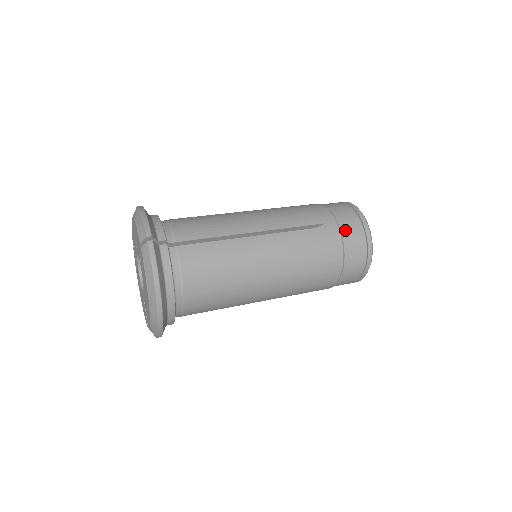
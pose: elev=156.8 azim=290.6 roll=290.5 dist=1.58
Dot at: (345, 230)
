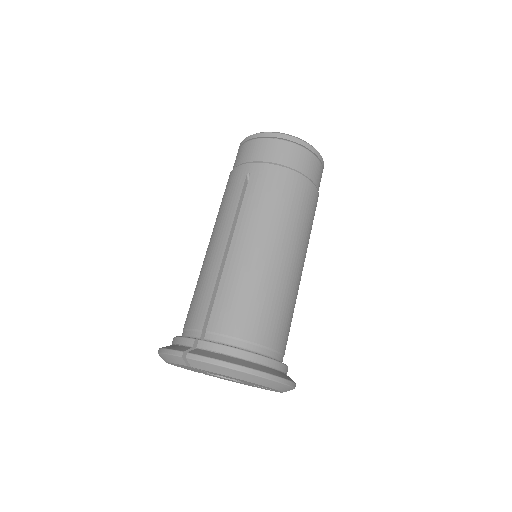
Dot at: occluded
